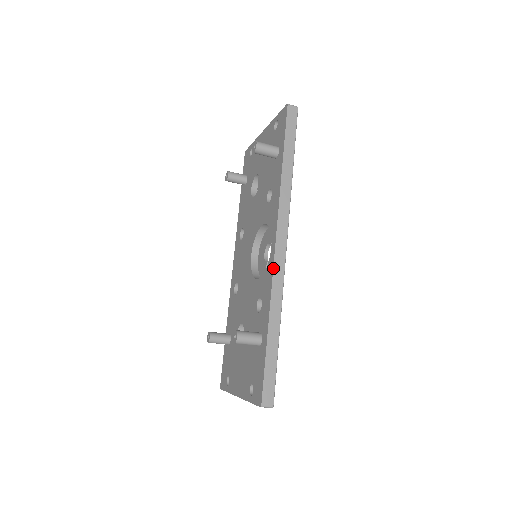
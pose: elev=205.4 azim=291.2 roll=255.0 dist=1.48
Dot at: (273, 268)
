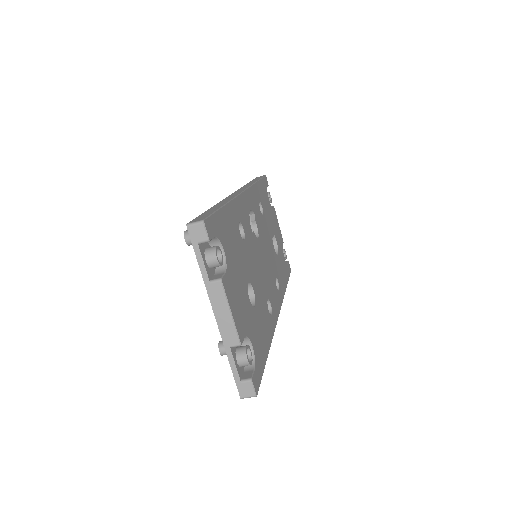
Dot at: occluded
